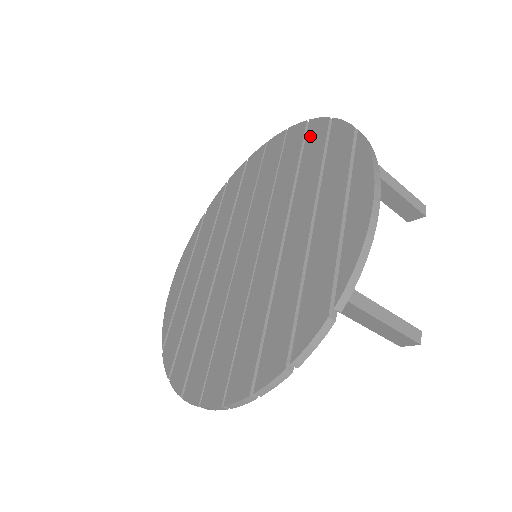
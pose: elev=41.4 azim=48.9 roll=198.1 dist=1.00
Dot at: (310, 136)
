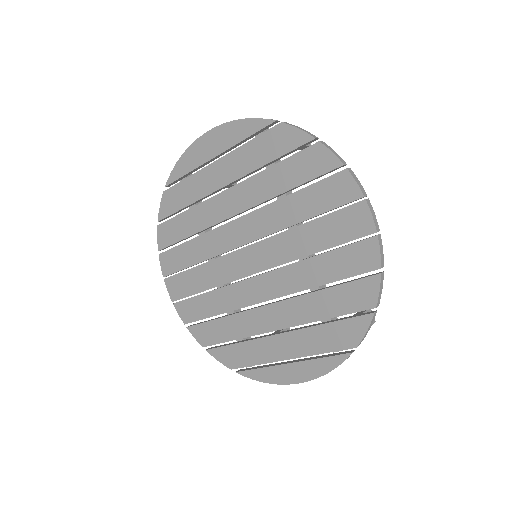
Dot at: (358, 287)
